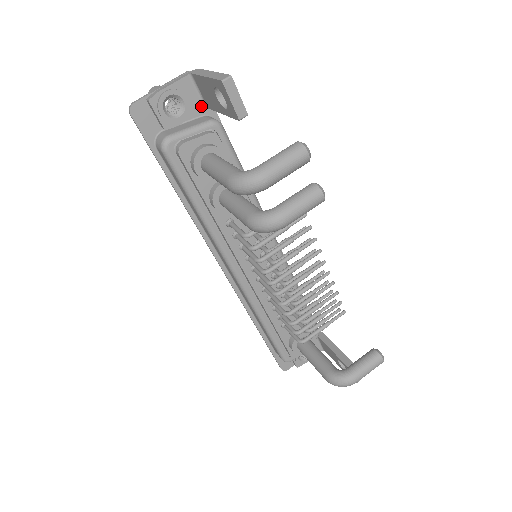
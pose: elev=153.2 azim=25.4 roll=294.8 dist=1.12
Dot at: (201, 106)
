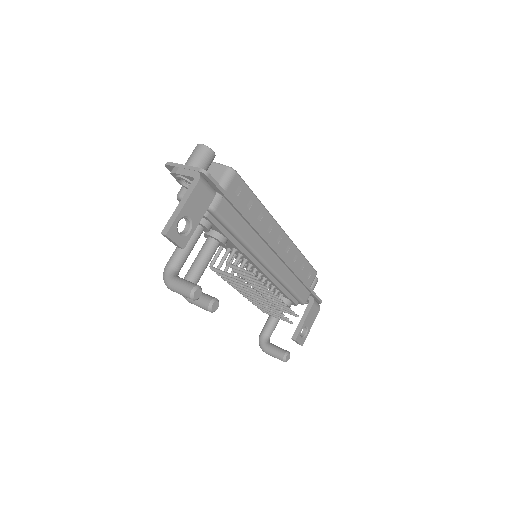
Dot at: occluded
